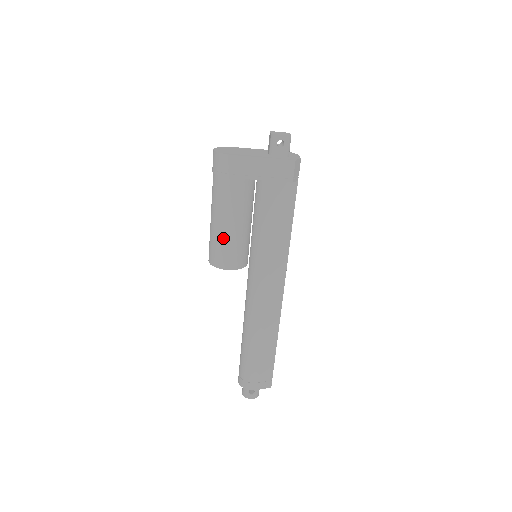
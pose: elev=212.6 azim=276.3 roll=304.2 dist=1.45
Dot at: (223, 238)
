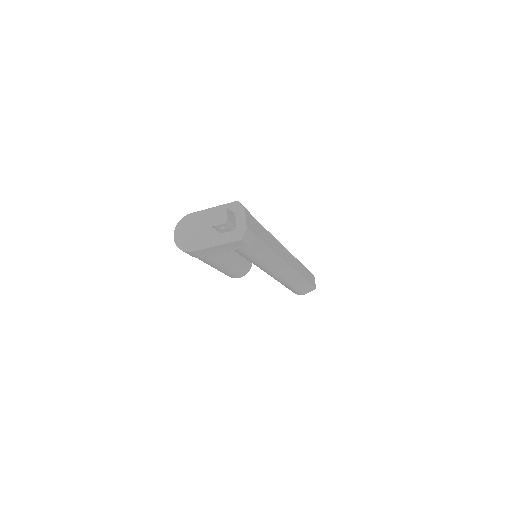
Dot at: (221, 271)
